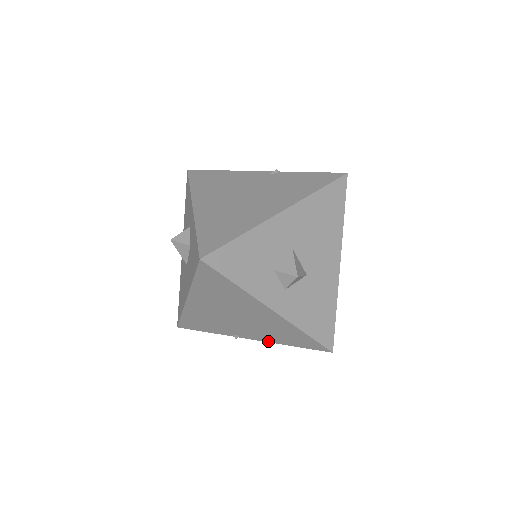
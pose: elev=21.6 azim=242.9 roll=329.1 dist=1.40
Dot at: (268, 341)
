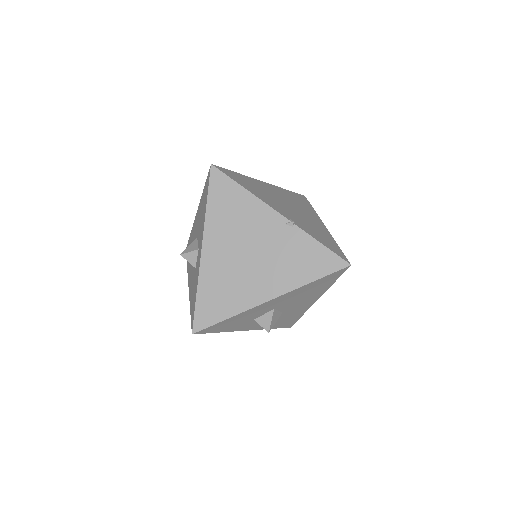
Dot at: occluded
